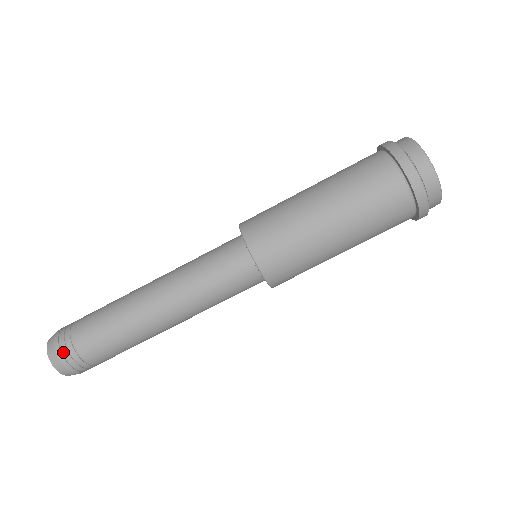
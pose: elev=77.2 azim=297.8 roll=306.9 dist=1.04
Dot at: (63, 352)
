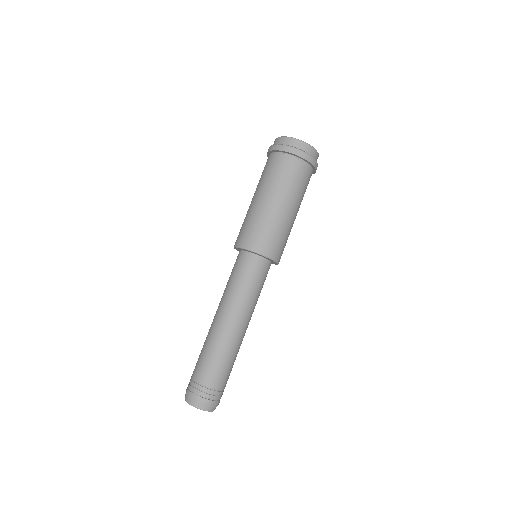
Dot at: (189, 389)
